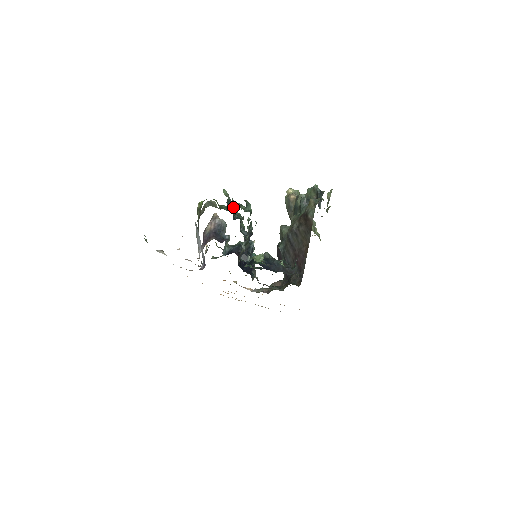
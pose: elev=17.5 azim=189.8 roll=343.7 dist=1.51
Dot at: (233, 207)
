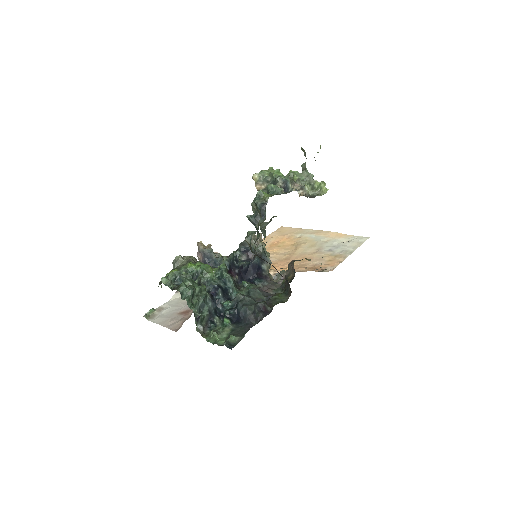
Dot at: (182, 281)
